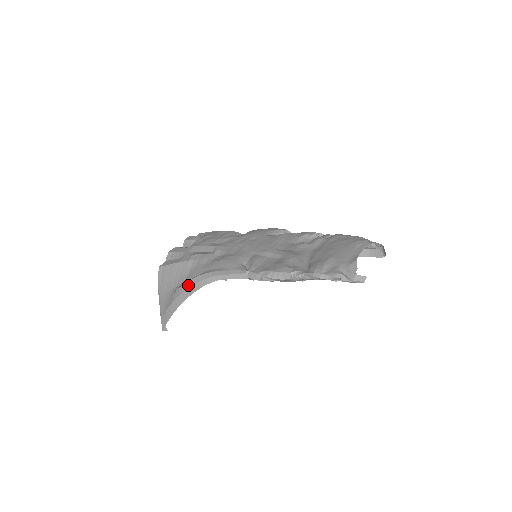
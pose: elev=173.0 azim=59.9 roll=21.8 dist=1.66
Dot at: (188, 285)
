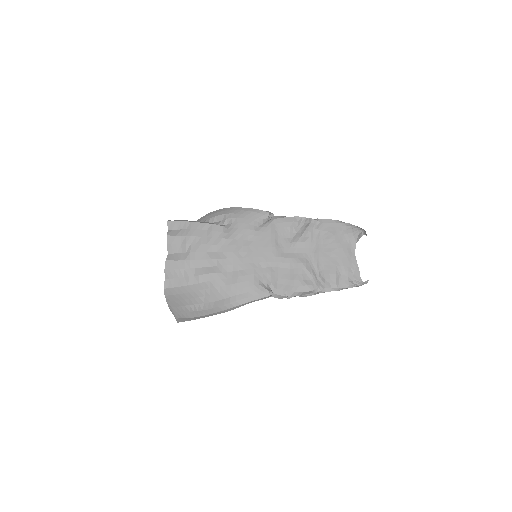
Dot at: (215, 311)
